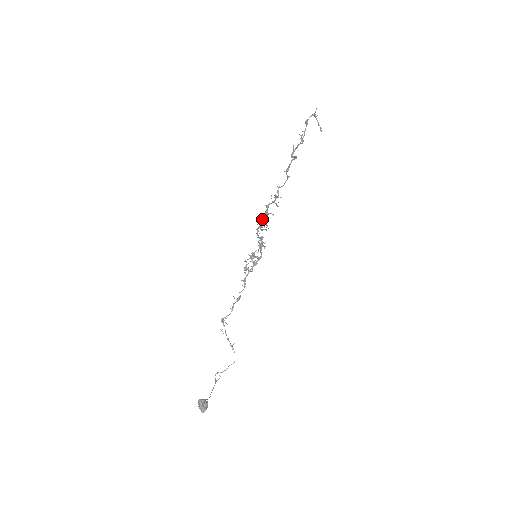
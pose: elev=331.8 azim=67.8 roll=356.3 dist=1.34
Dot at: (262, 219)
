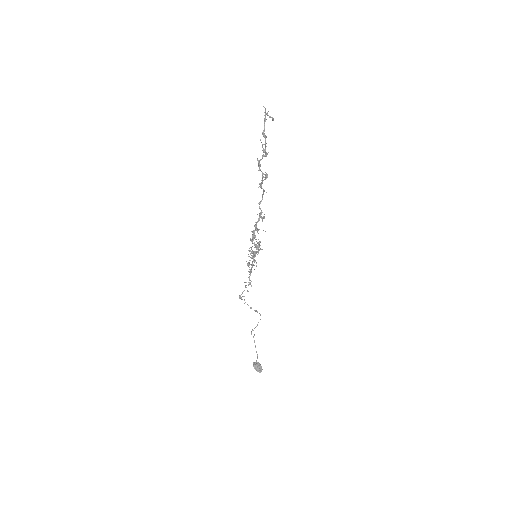
Dot at: (253, 233)
